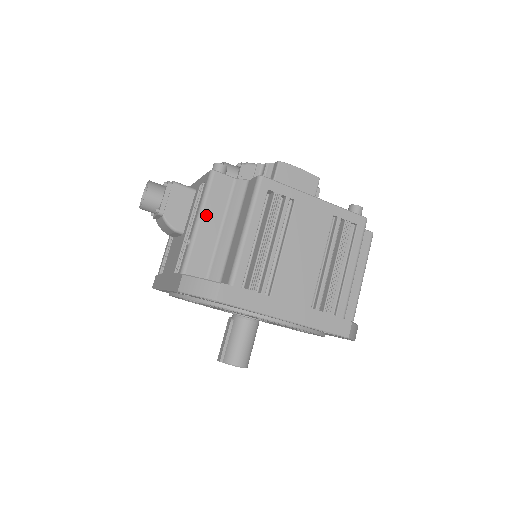
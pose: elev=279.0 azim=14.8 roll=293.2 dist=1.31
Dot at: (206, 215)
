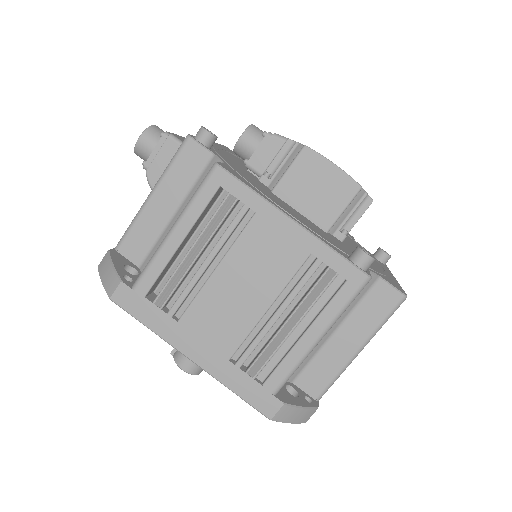
Dot at: (162, 190)
